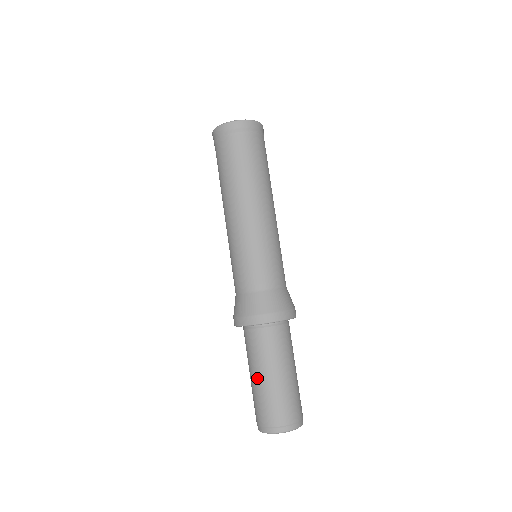
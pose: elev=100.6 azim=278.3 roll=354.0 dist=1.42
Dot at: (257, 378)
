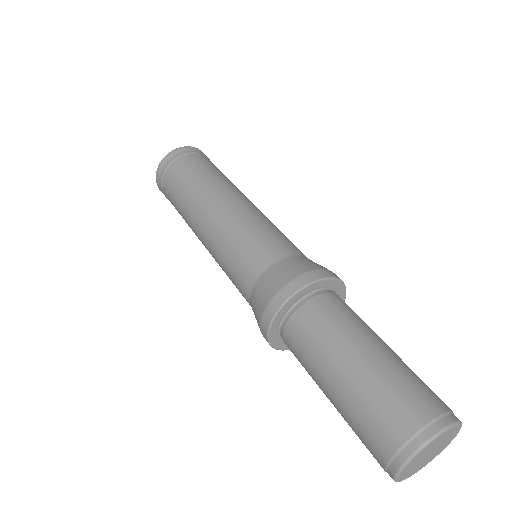
Dot at: (331, 387)
